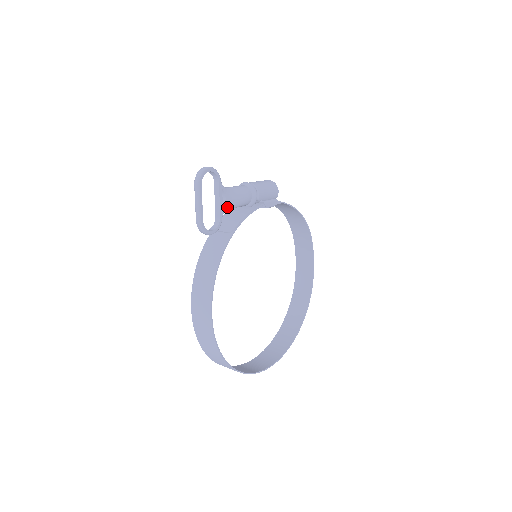
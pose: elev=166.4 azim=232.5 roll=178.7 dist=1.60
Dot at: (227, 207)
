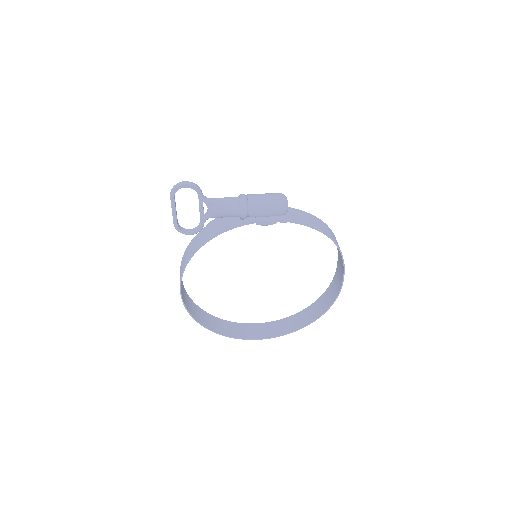
Dot at: (210, 216)
